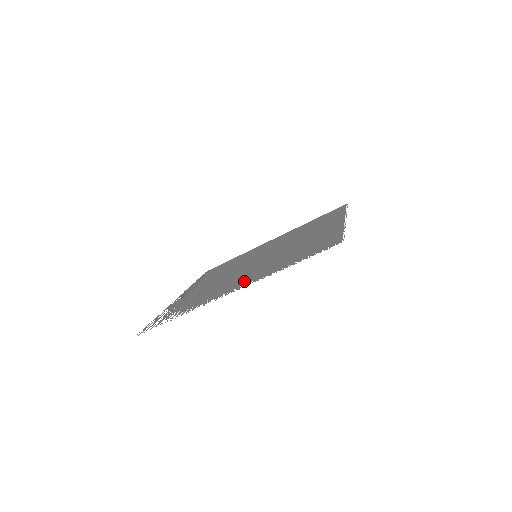
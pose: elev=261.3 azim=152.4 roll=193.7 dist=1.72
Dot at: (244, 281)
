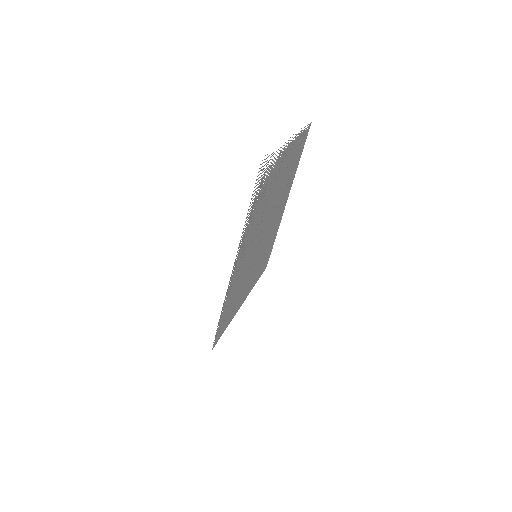
Dot at: (288, 153)
